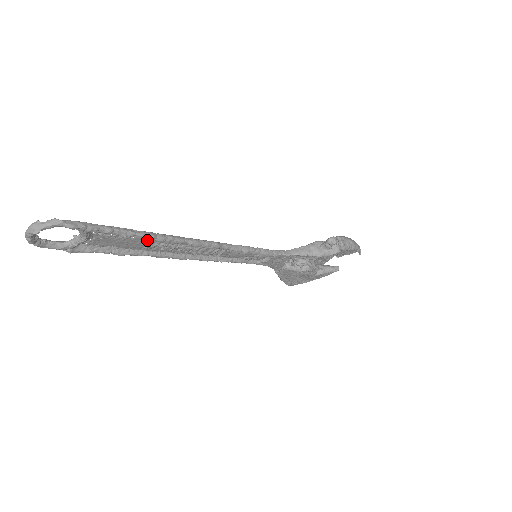
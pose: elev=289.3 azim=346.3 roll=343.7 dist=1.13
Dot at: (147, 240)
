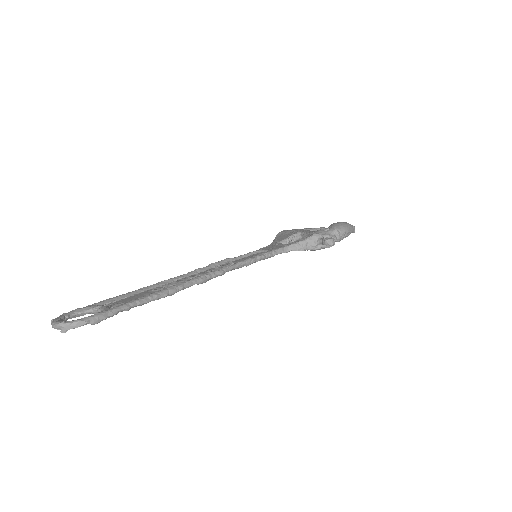
Dot at: occluded
